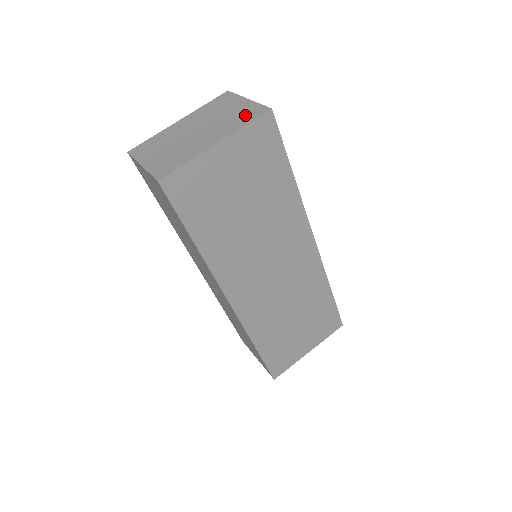
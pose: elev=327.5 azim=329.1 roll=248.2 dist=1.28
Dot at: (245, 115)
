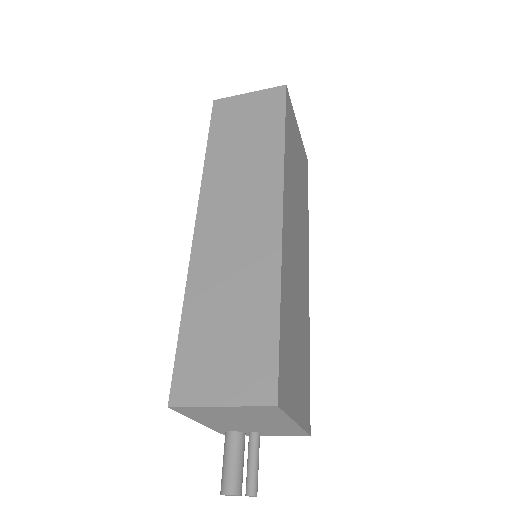
Dot at: occluded
